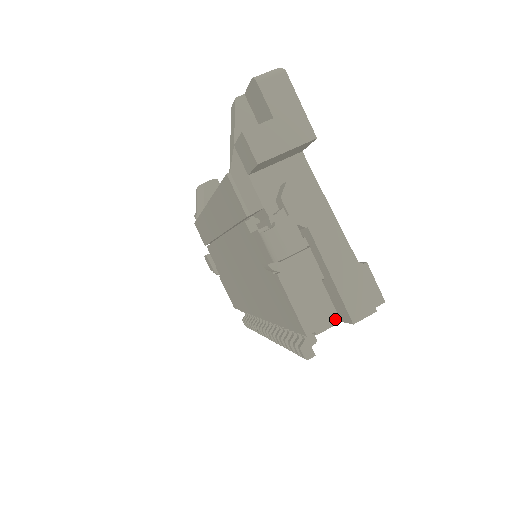
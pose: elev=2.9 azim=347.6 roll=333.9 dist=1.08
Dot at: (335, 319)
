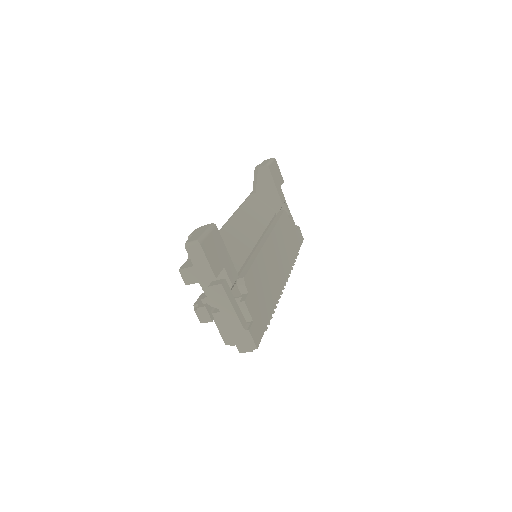
Dot at: occluded
